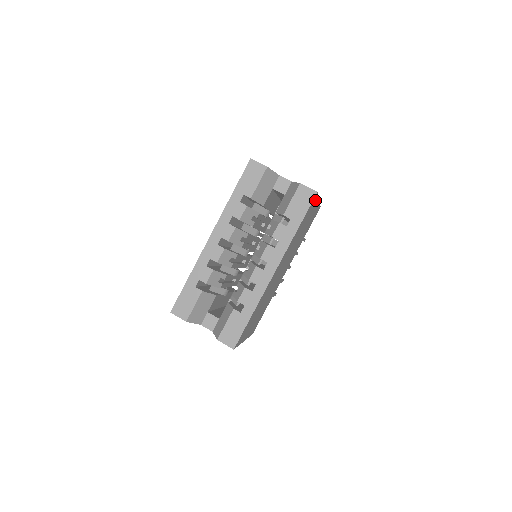
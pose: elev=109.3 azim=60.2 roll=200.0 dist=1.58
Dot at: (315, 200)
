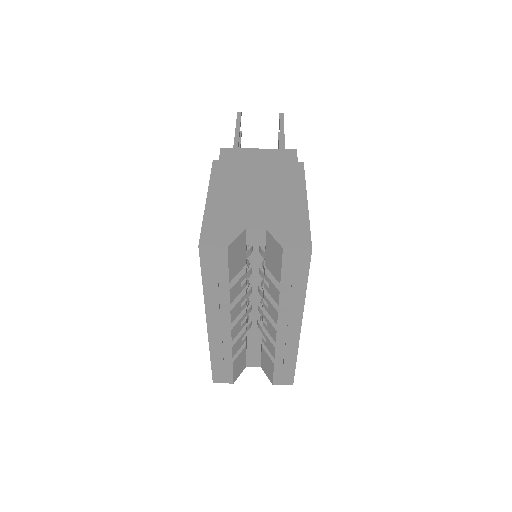
Dot at: occluded
